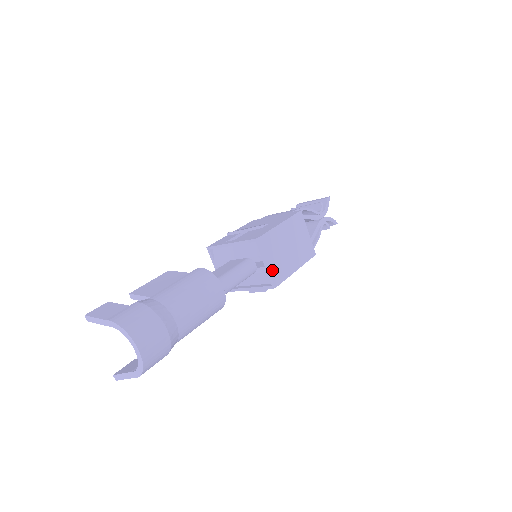
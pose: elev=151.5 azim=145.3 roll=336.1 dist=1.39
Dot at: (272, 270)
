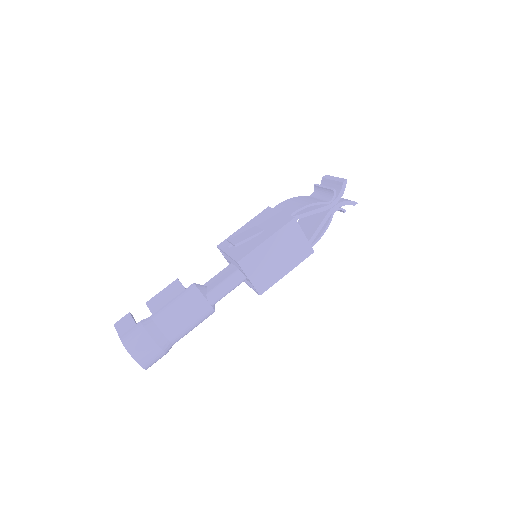
Dot at: (256, 282)
